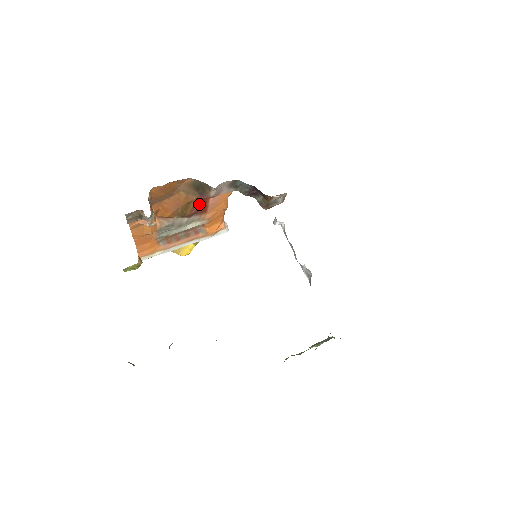
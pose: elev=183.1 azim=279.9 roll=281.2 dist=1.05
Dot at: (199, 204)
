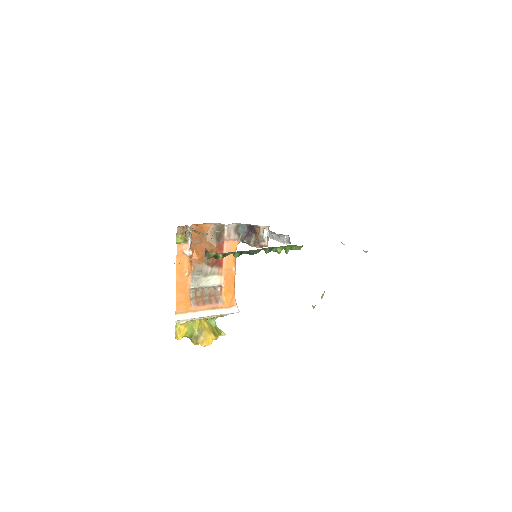
Dot at: occluded
